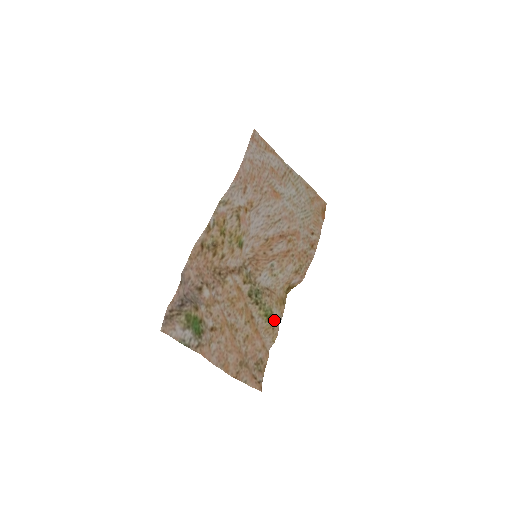
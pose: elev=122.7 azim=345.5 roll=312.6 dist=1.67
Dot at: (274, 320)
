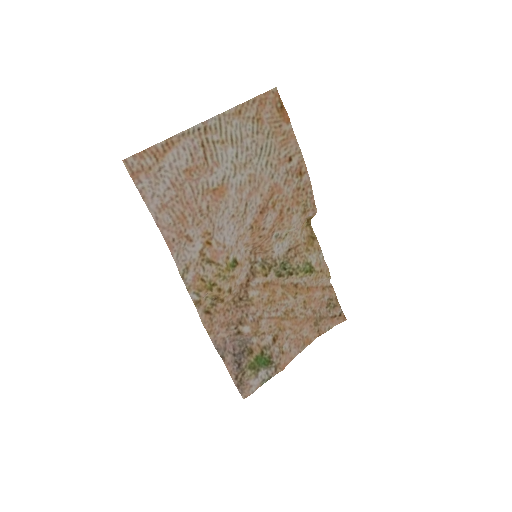
Dot at: (316, 265)
